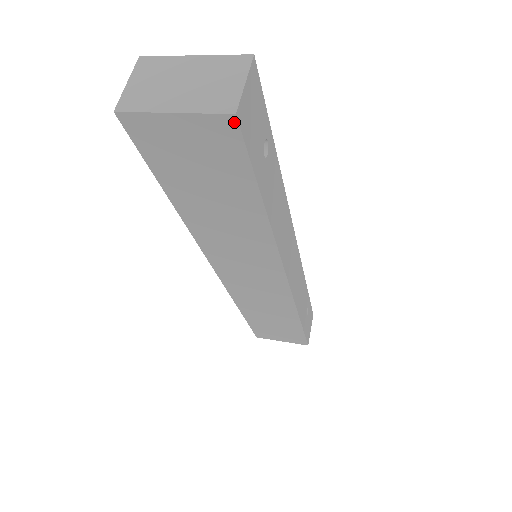
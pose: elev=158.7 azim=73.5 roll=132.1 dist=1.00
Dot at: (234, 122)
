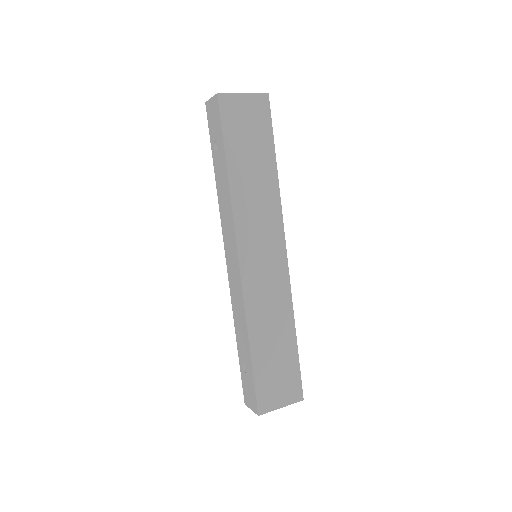
Dot at: (267, 98)
